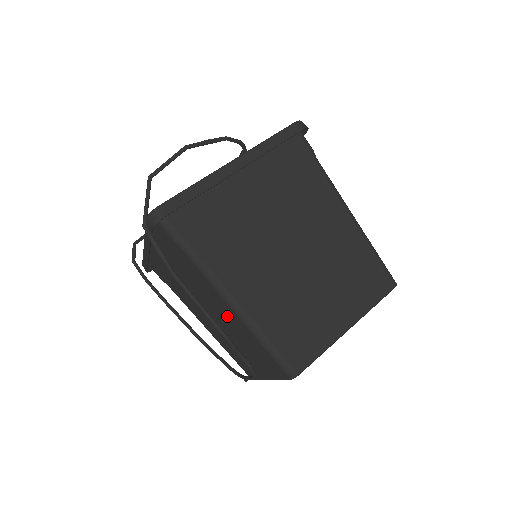
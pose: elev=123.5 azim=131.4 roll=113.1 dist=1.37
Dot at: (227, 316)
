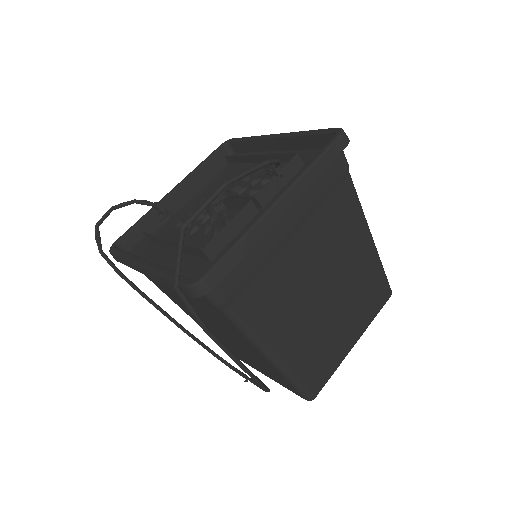
Dot at: (248, 349)
